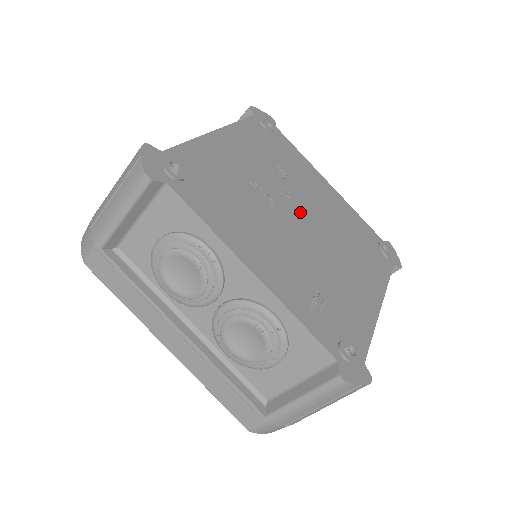
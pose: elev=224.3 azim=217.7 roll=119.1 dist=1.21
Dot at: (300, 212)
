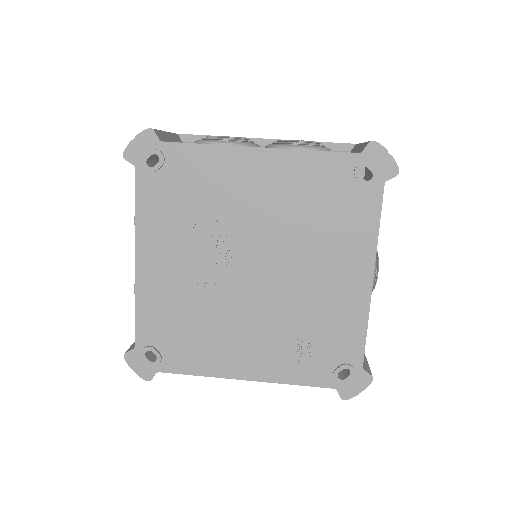
Dot at: (248, 261)
